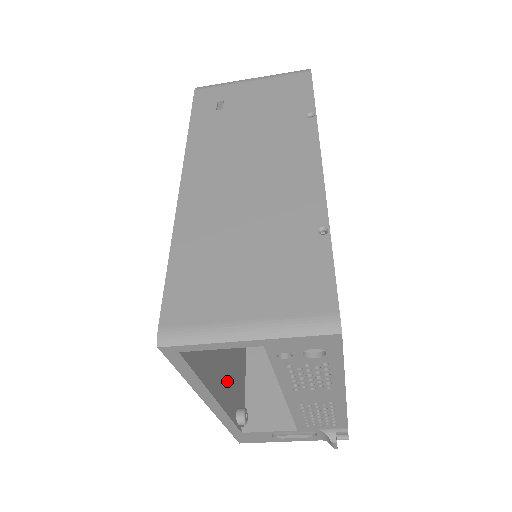
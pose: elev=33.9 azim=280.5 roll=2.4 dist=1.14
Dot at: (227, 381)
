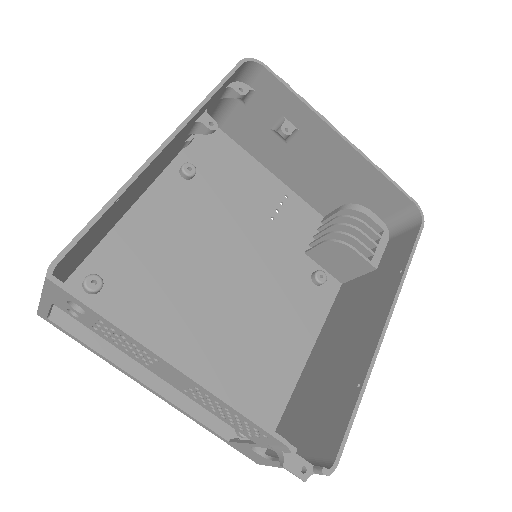
Dot at: (211, 381)
